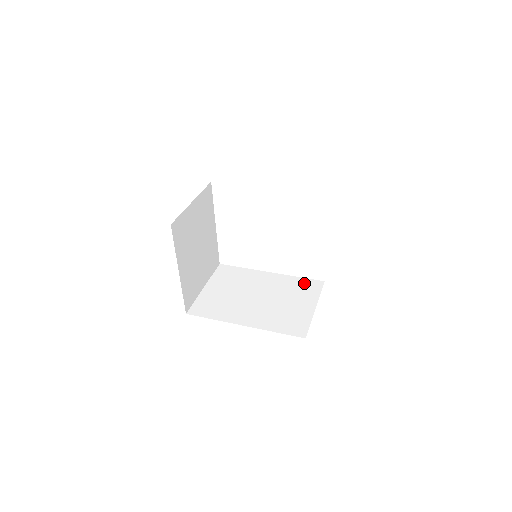
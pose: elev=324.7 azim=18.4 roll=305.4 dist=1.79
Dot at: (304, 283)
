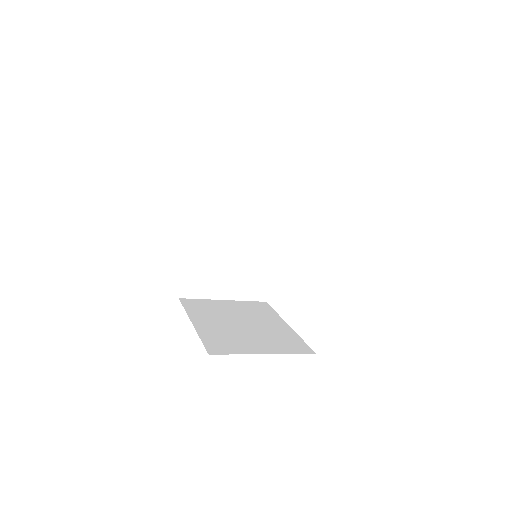
Dot at: occluded
